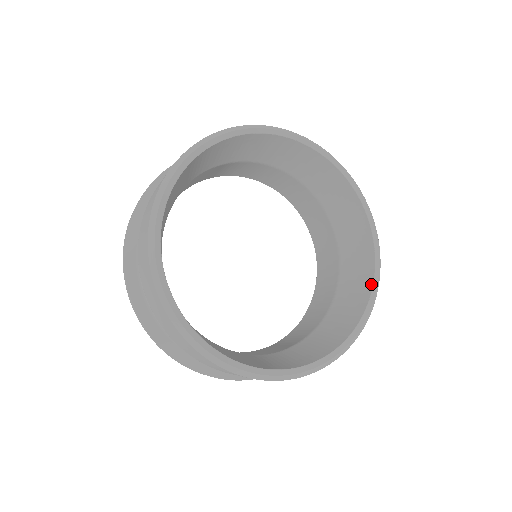
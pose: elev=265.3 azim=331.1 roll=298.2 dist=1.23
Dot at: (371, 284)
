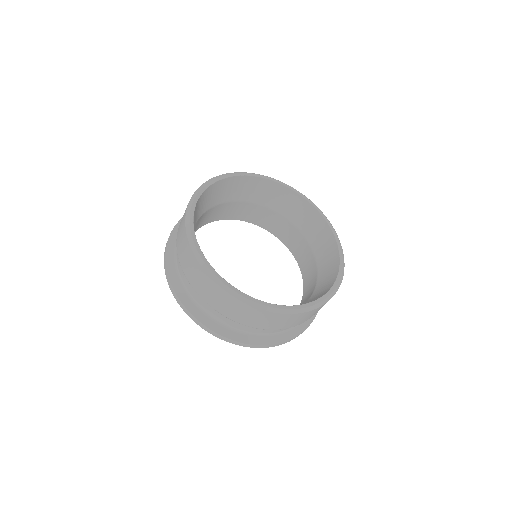
Dot at: (322, 296)
